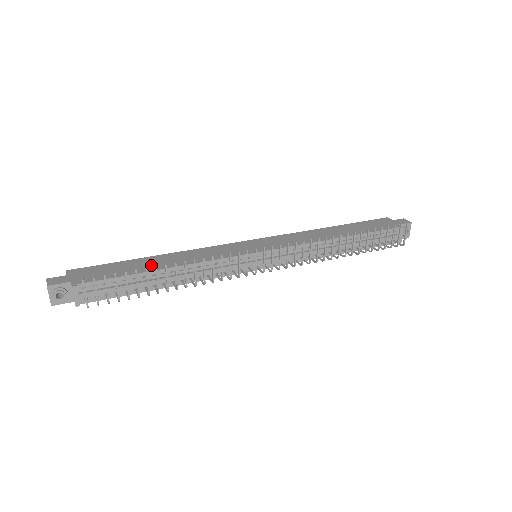
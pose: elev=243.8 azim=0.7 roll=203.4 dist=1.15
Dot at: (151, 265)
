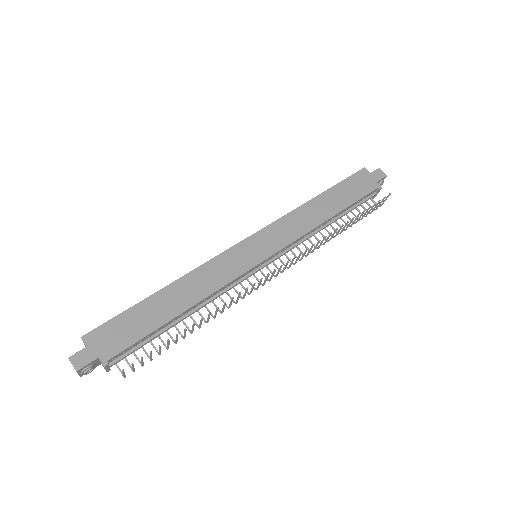
Dot at: (167, 308)
